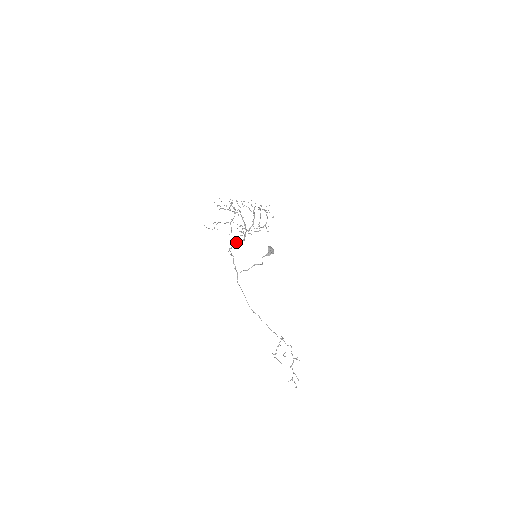
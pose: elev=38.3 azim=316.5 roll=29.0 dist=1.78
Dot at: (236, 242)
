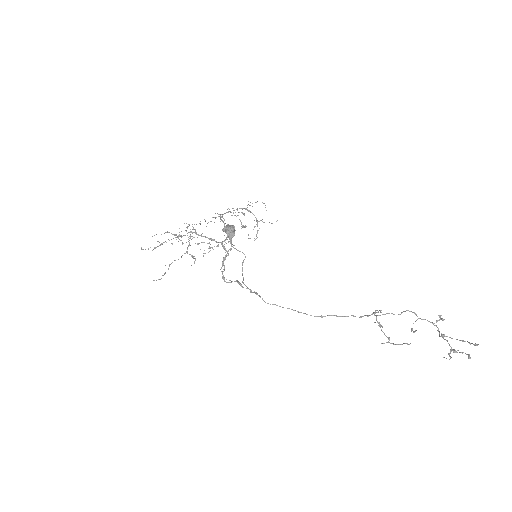
Dot at: (222, 265)
